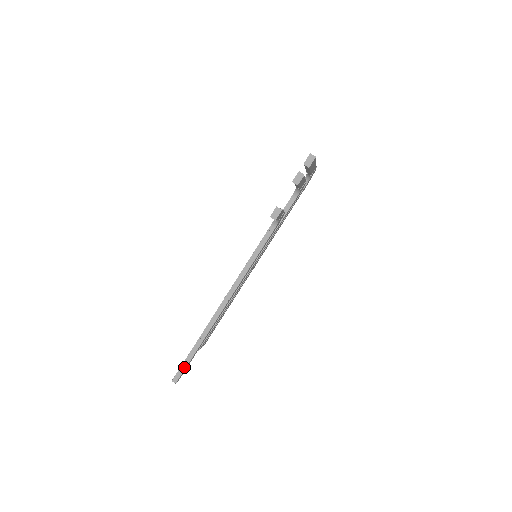
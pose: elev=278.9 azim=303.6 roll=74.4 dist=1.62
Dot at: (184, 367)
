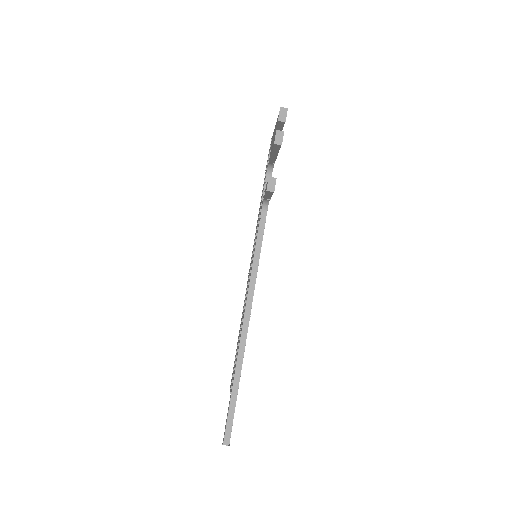
Dot at: (231, 420)
